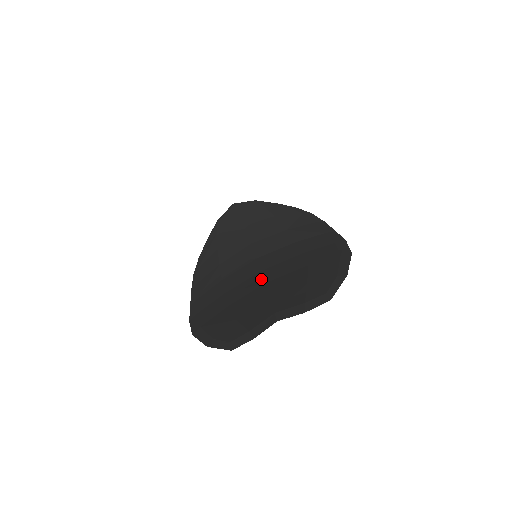
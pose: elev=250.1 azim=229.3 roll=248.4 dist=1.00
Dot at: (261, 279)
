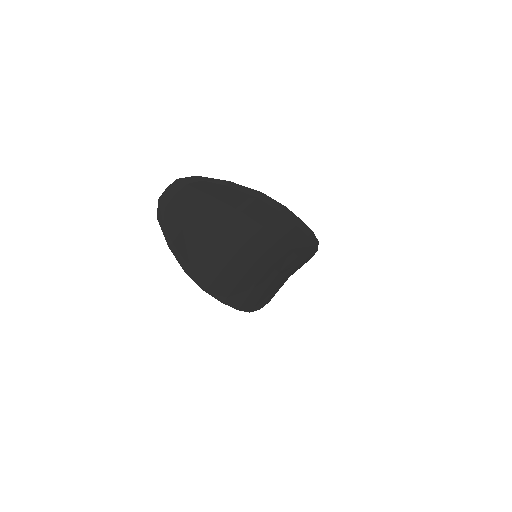
Dot at: (226, 236)
